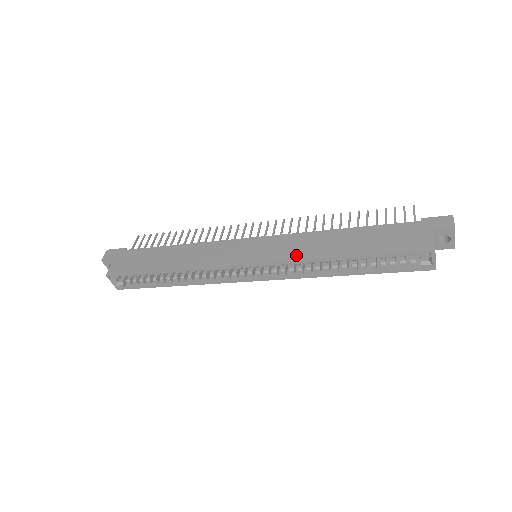
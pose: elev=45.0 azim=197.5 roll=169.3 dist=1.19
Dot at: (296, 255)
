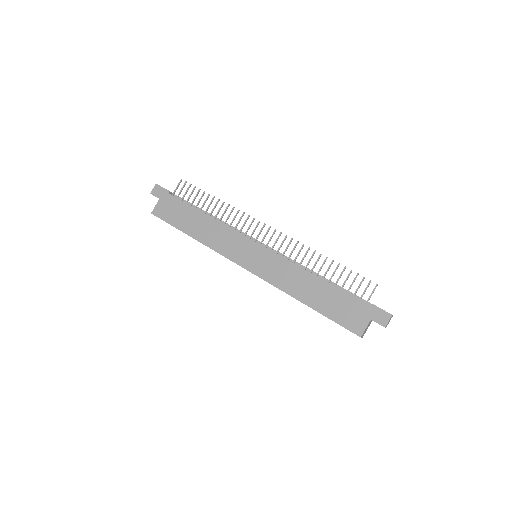
Dot at: (277, 282)
